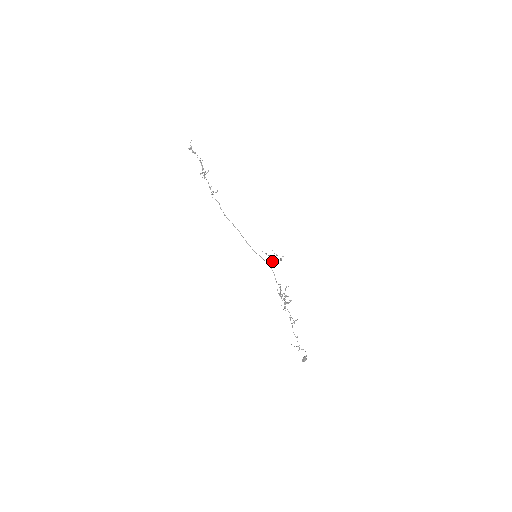
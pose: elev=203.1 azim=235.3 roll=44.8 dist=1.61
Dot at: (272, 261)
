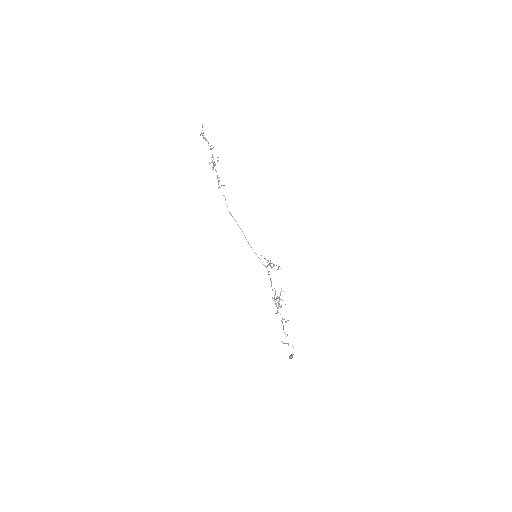
Dot at: occluded
